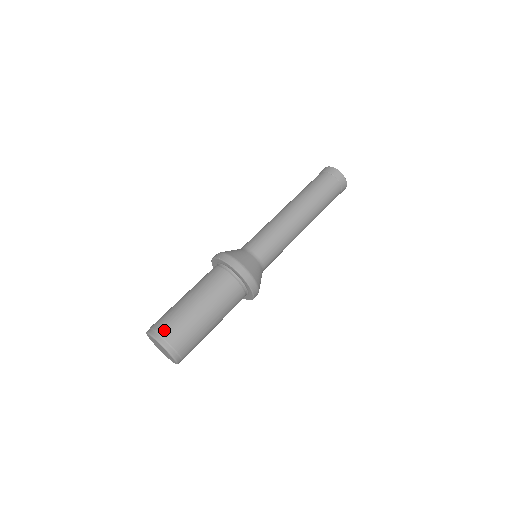
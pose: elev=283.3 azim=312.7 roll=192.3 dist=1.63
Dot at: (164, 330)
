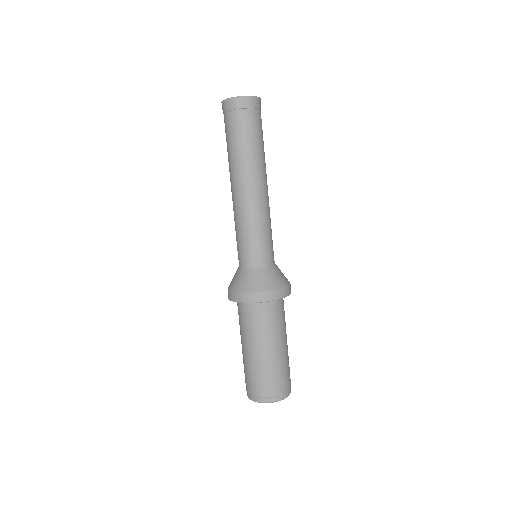
Dot at: (260, 392)
